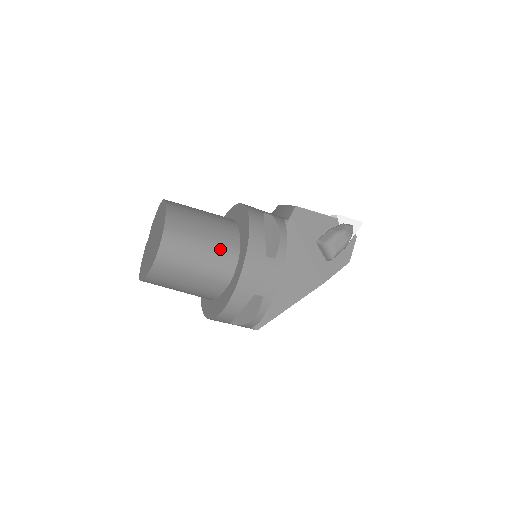
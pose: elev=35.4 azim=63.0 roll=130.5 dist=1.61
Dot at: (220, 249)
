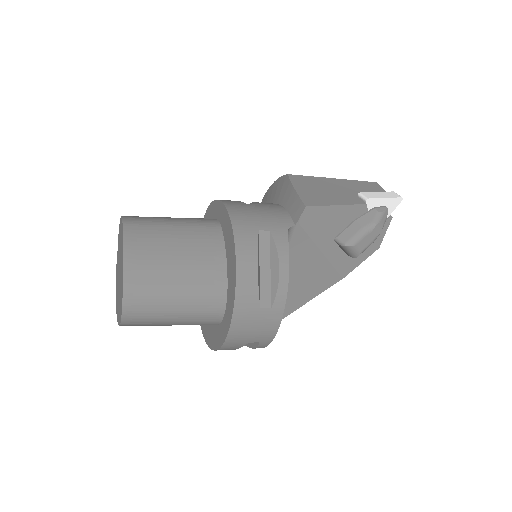
Dot at: (201, 299)
